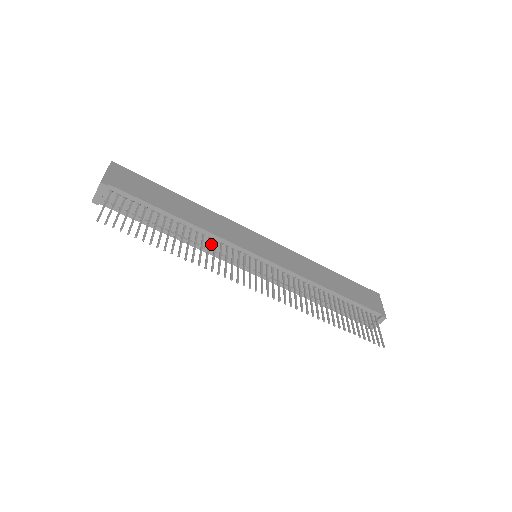
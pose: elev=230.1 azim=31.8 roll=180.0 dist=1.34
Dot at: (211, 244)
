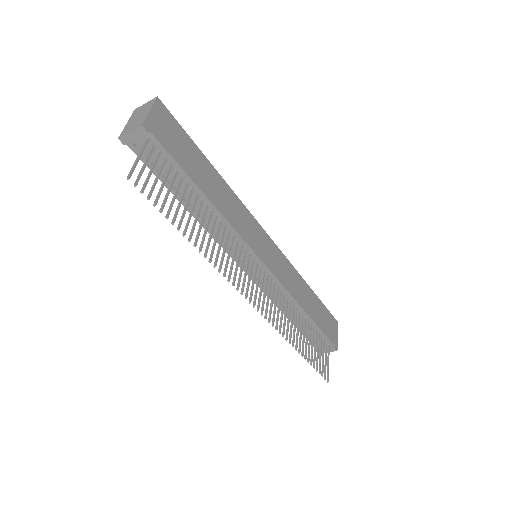
Dot at: occluded
